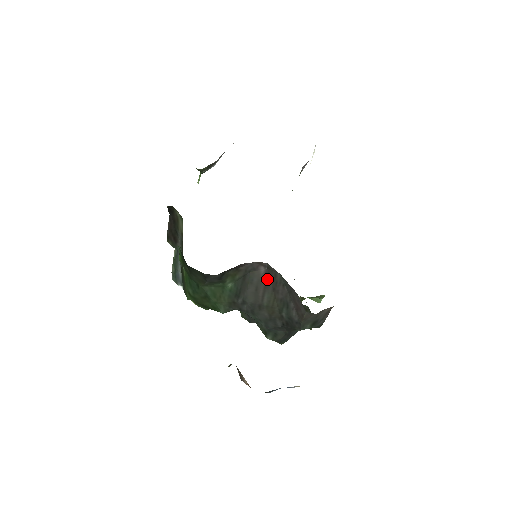
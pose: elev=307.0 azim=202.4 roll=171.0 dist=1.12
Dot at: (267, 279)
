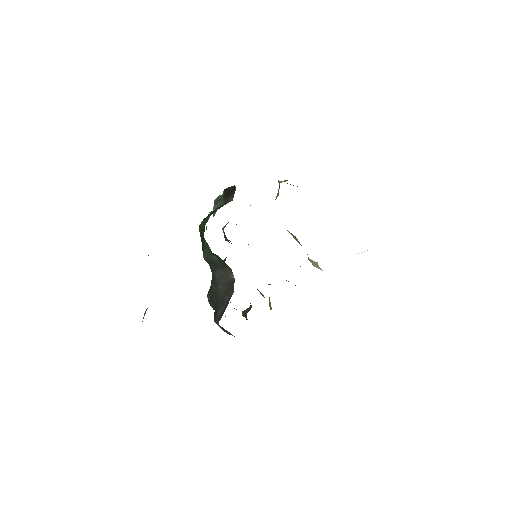
Dot at: (230, 282)
